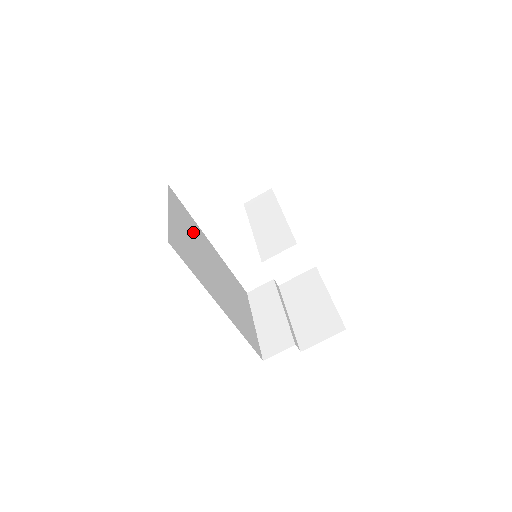
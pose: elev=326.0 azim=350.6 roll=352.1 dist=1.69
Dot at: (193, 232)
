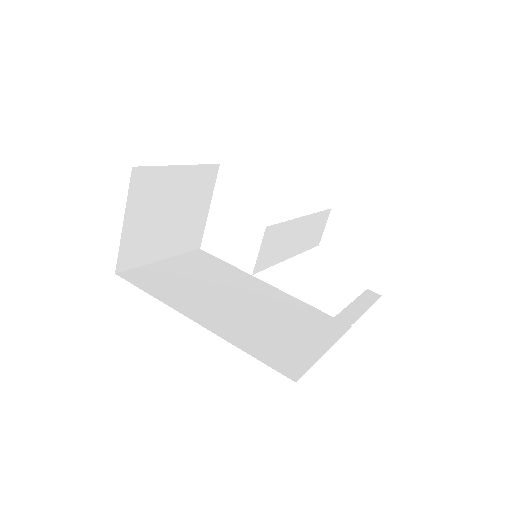
Dot at: (216, 274)
